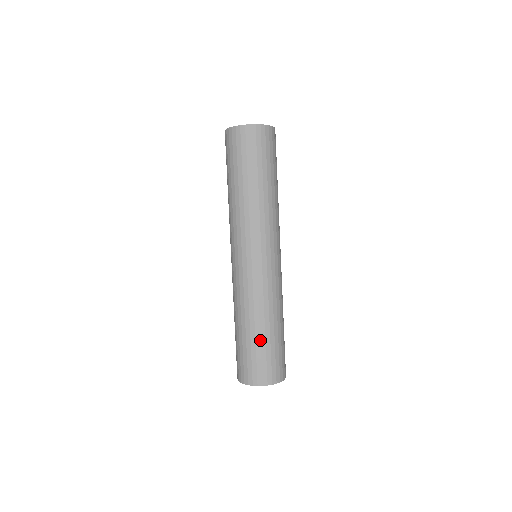
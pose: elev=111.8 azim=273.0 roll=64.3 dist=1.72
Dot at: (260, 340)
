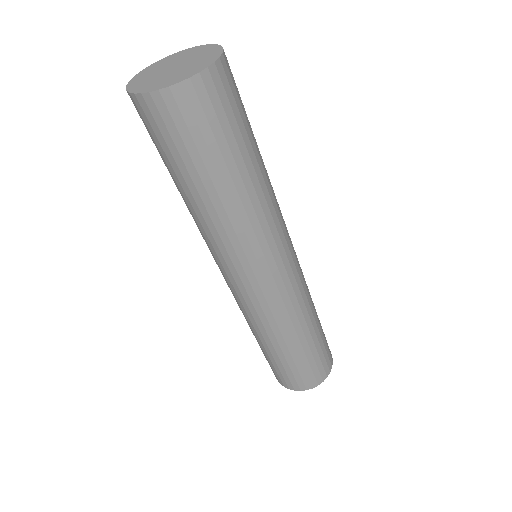
Dot at: (291, 357)
